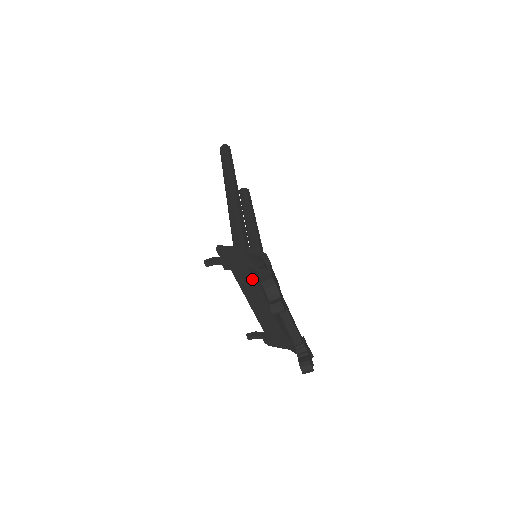
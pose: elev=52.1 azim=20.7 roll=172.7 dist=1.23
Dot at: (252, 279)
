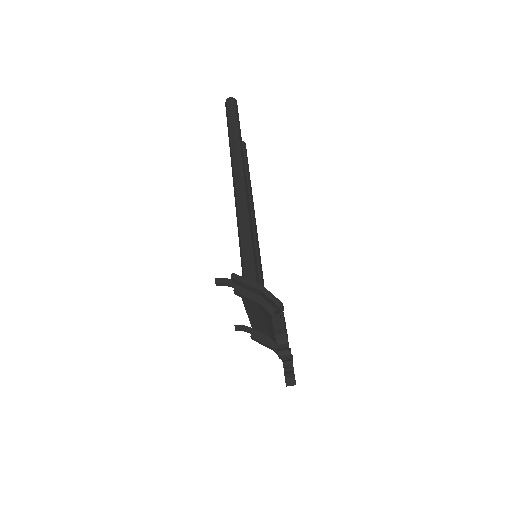
Dot at: occluded
